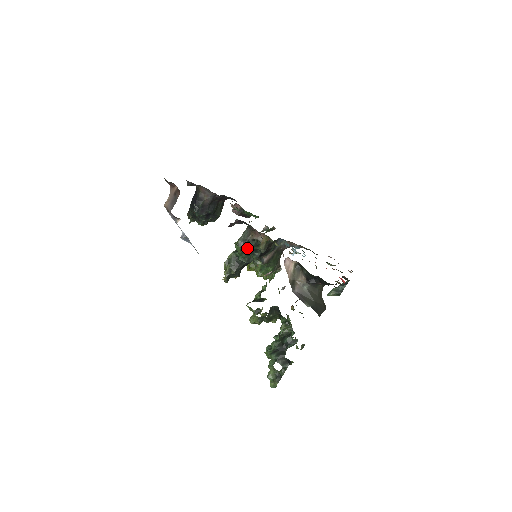
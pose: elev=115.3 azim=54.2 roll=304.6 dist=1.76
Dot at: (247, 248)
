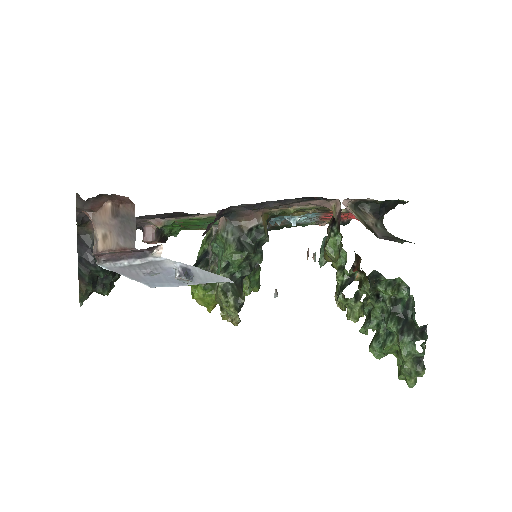
Dot at: (249, 247)
